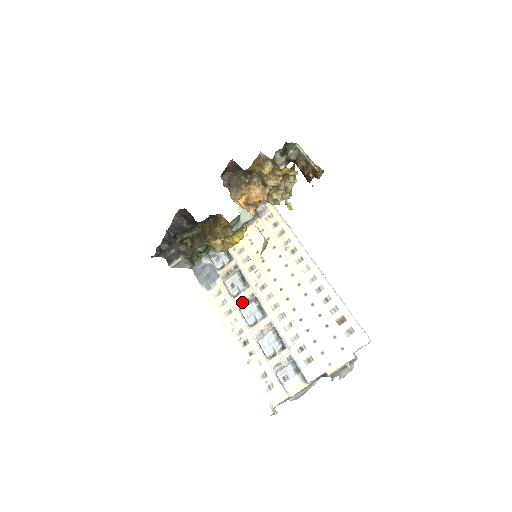
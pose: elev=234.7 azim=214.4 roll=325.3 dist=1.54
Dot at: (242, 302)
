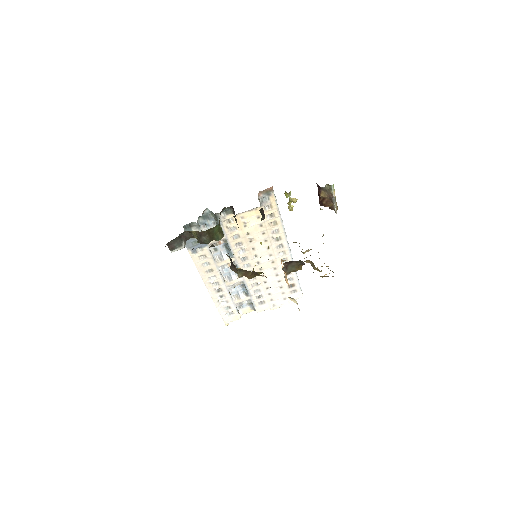
Dot at: (224, 266)
